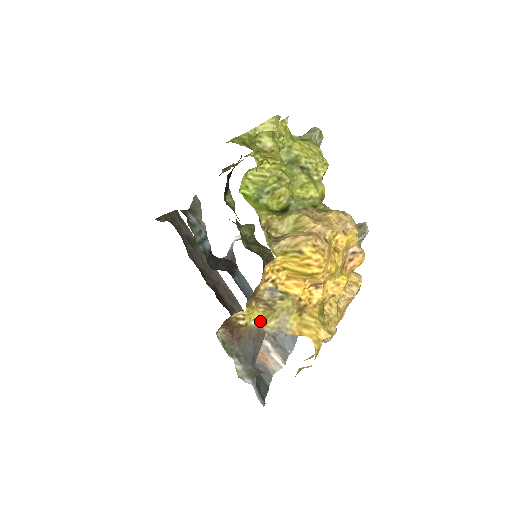
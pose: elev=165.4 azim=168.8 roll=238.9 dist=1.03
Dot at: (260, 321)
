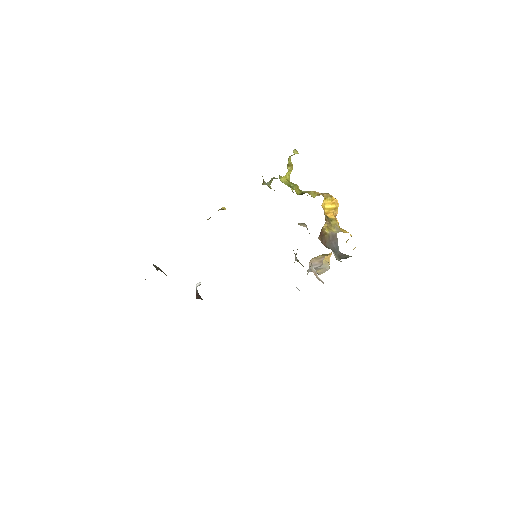
Dot at: (330, 231)
